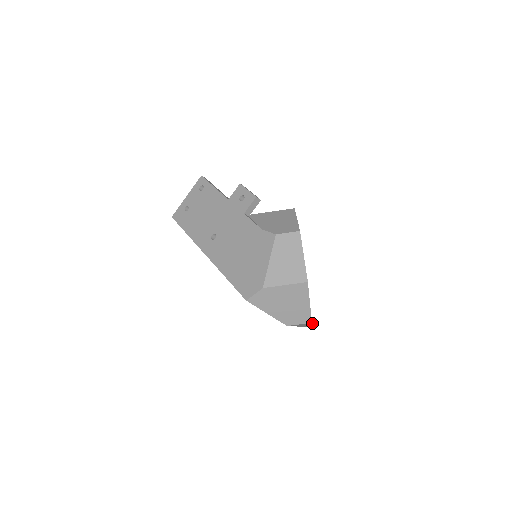
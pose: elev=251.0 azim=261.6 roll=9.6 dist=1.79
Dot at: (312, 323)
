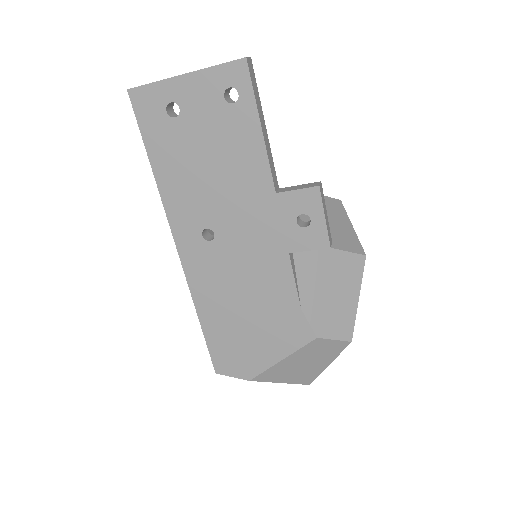
Dot at: occluded
